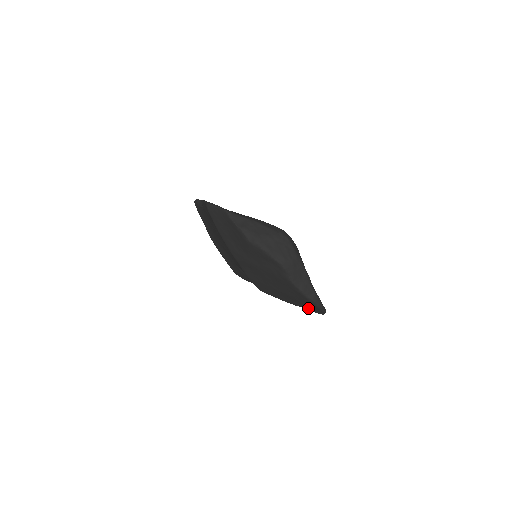
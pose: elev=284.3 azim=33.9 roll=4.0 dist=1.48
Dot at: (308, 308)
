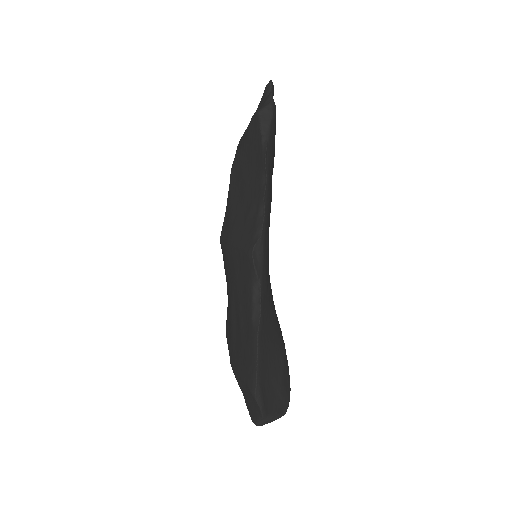
Dot at: occluded
